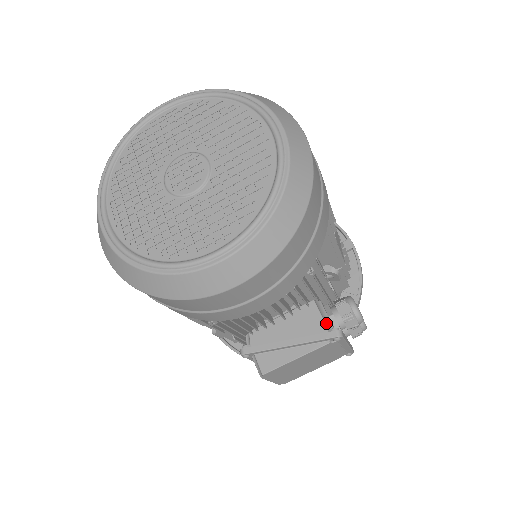
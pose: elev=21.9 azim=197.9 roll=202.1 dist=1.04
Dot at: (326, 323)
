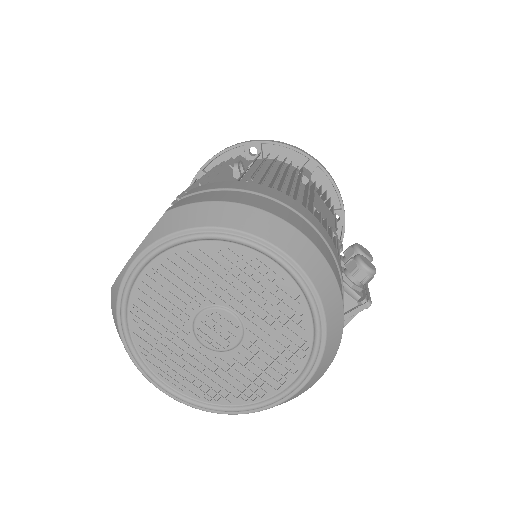
Dot at: (352, 296)
